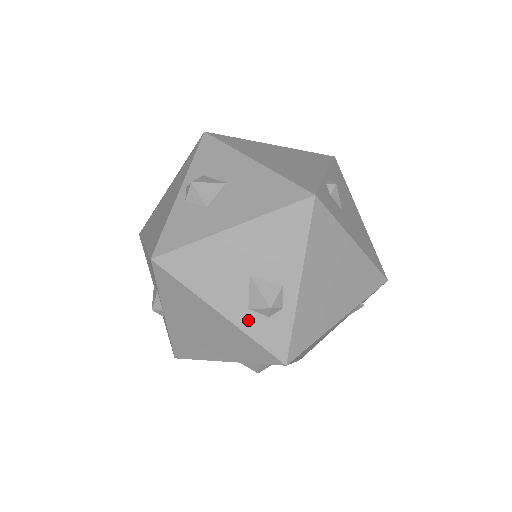
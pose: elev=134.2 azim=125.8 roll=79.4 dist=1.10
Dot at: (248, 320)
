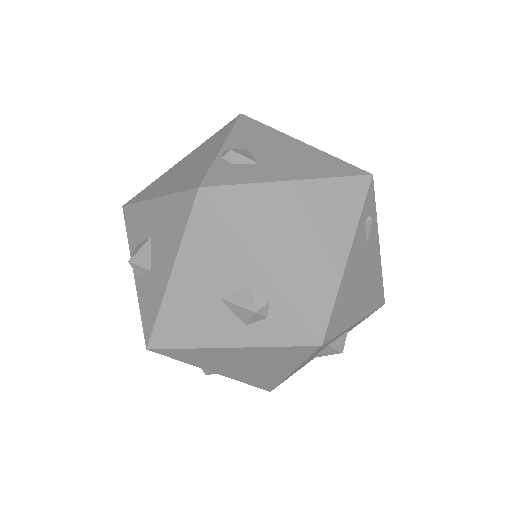
Dot at: (254, 335)
